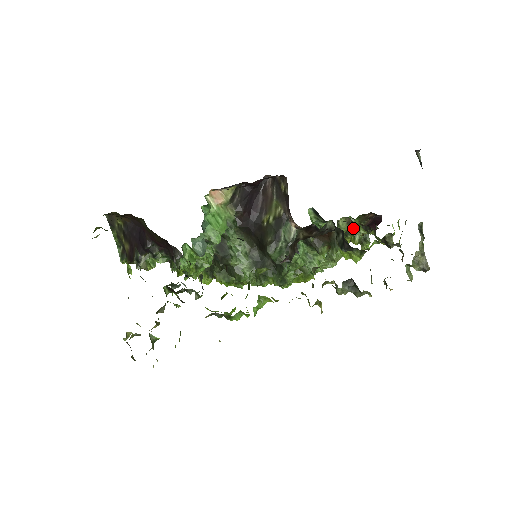
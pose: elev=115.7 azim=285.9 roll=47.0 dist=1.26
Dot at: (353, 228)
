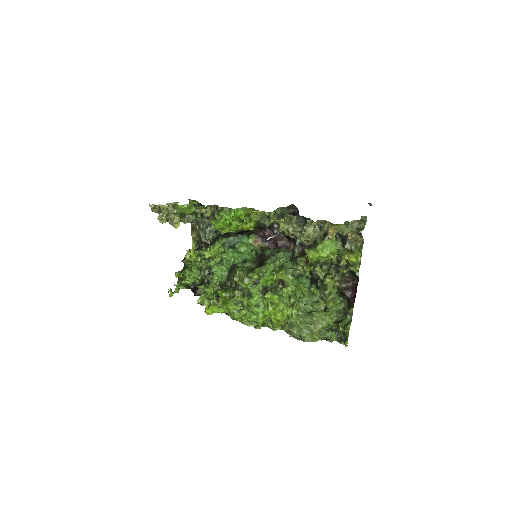
Dot at: (331, 273)
